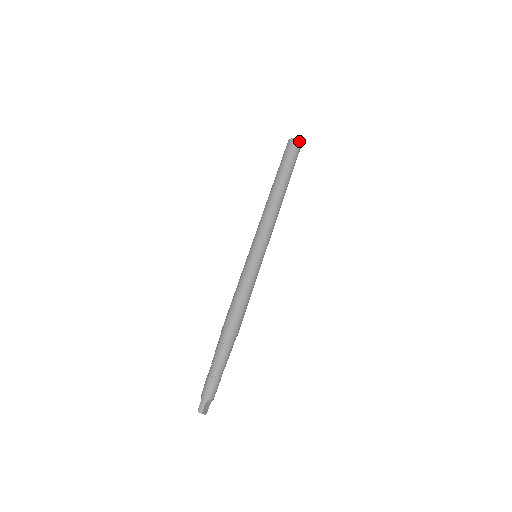
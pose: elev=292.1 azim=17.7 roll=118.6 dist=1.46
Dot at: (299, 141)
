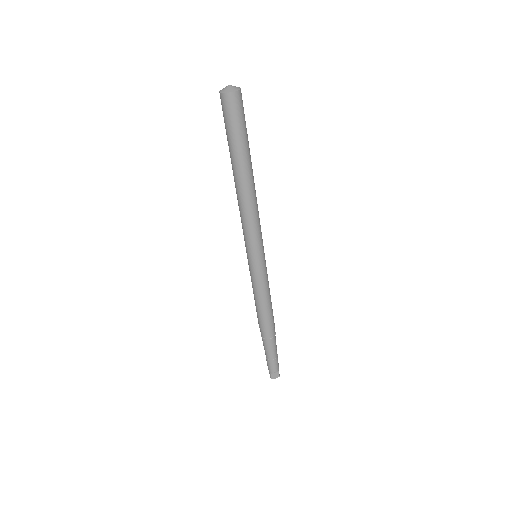
Dot at: (226, 94)
